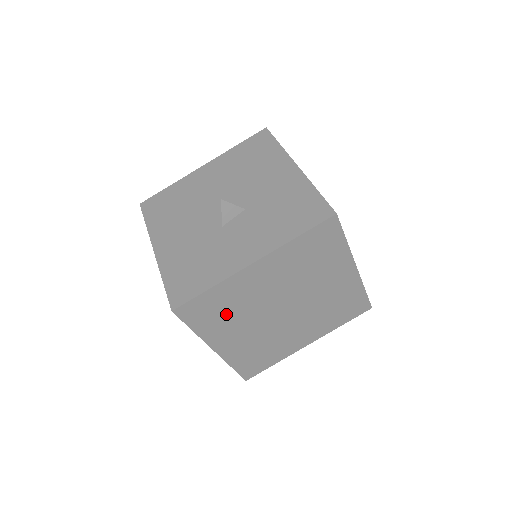
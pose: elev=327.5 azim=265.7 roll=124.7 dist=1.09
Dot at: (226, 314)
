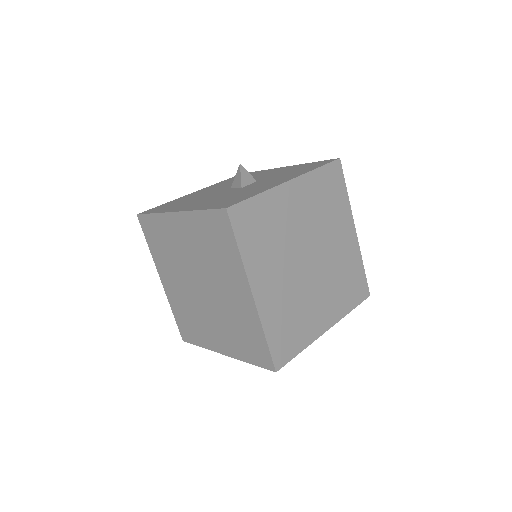
Dot at: (267, 239)
